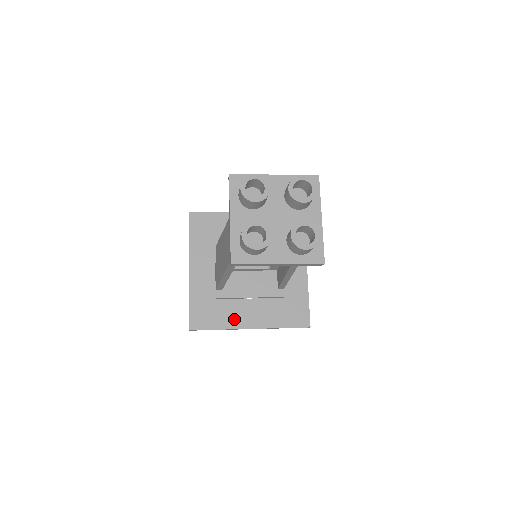
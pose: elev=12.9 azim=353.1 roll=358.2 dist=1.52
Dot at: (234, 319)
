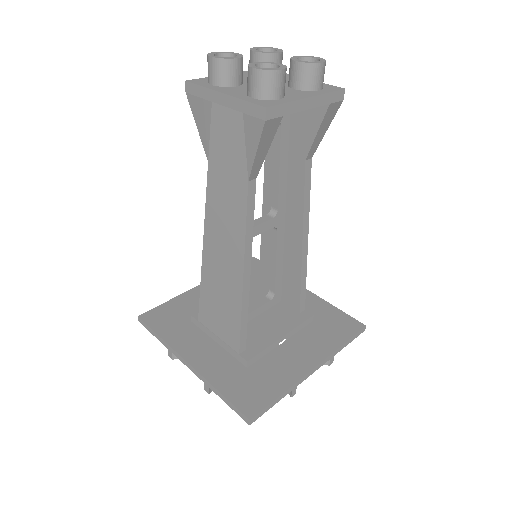
Dot at: (288, 371)
